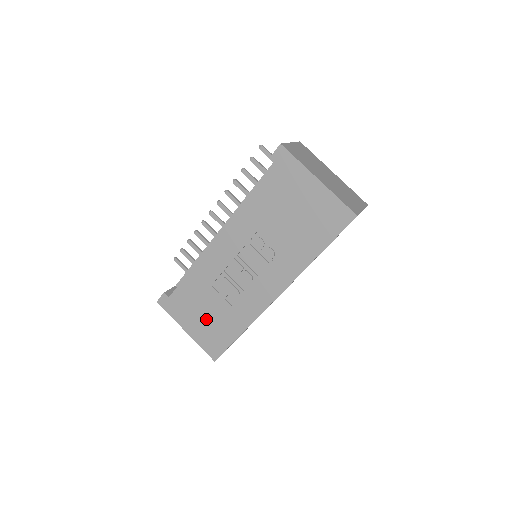
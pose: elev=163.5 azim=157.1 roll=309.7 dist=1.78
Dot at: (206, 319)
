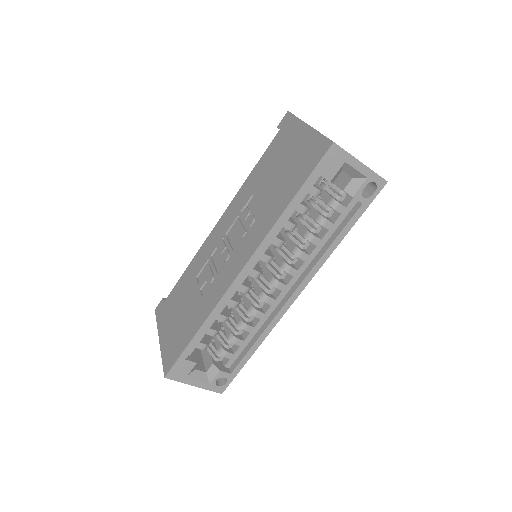
Dot at: (179, 320)
